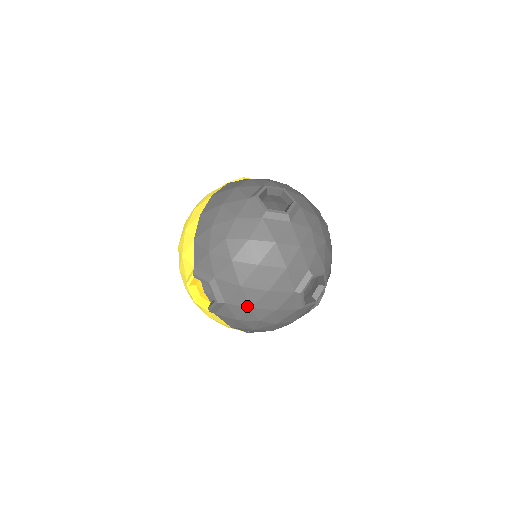
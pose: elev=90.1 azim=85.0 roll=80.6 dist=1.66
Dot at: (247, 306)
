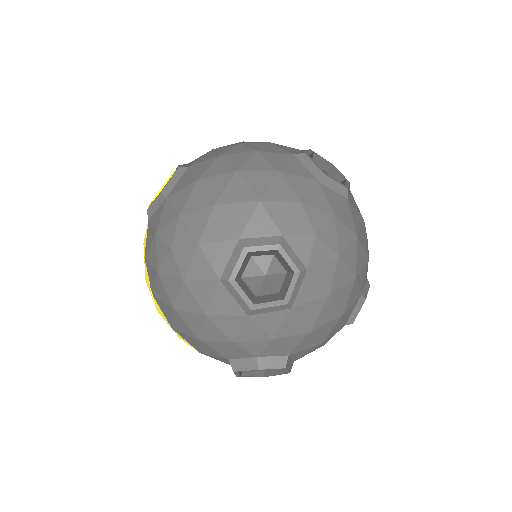
Dot at: (179, 211)
